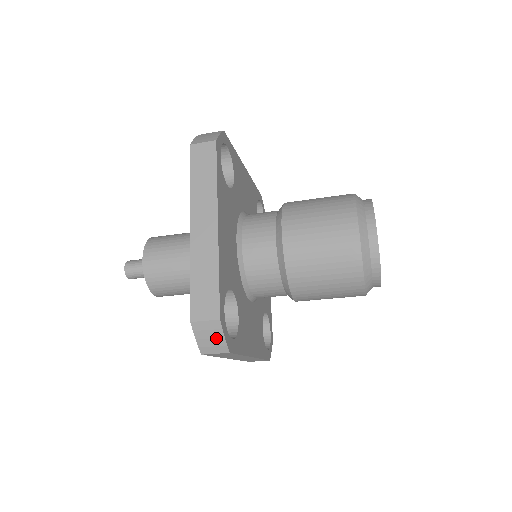
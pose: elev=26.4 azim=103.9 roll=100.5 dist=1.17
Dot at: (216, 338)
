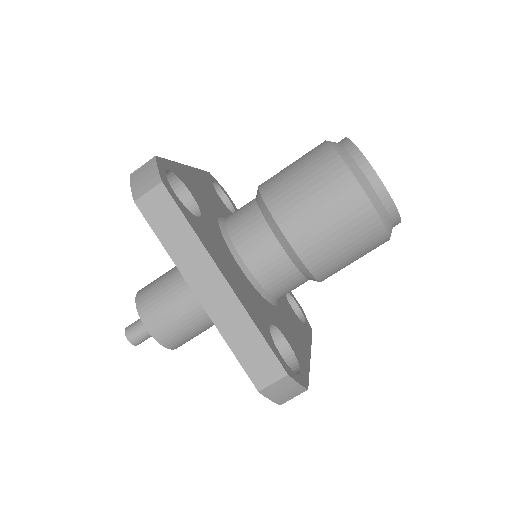
Dot at: (150, 173)
